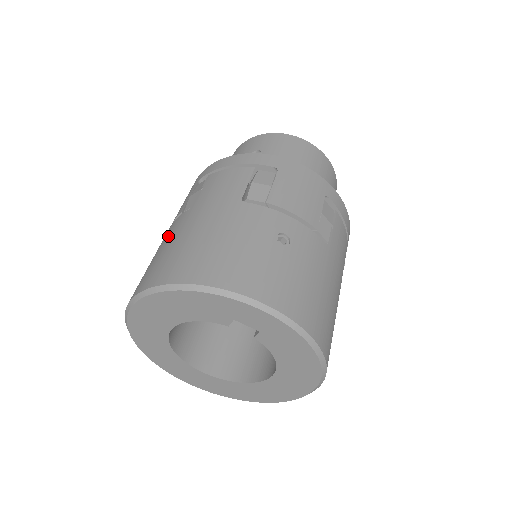
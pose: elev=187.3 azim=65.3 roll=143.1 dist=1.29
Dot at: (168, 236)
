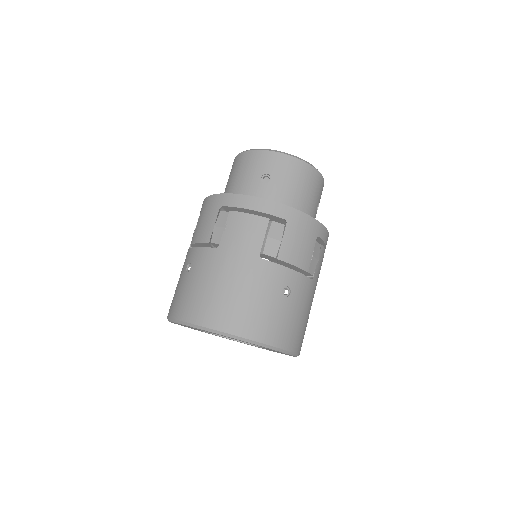
Dot at: (201, 269)
